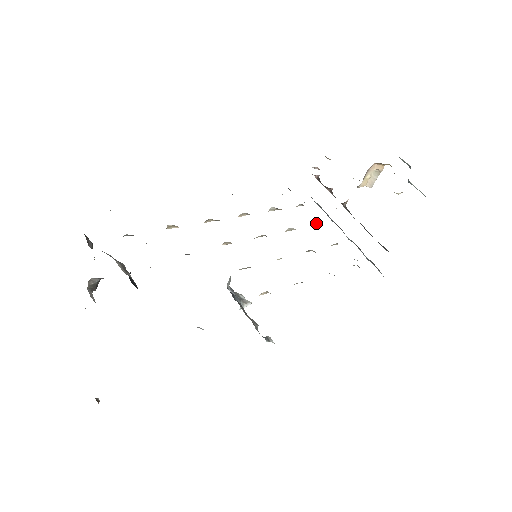
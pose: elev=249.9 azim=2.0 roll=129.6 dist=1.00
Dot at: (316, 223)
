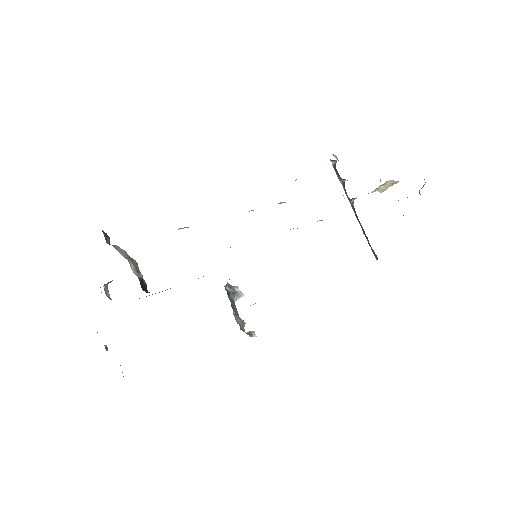
Dot at: (320, 220)
